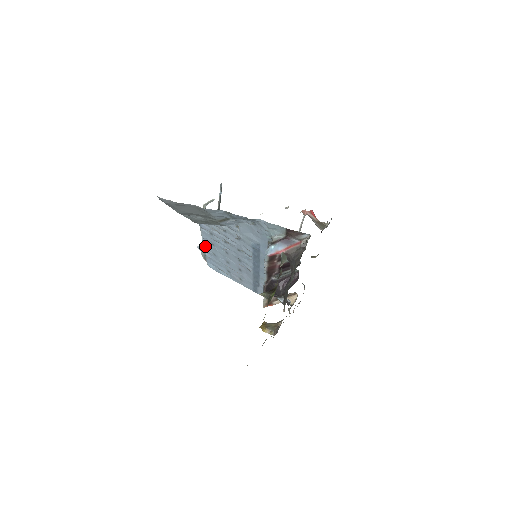
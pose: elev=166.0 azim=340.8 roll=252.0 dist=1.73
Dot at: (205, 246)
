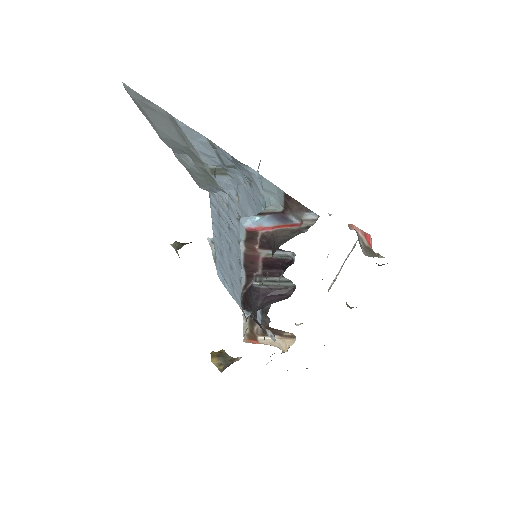
Dot at: (215, 238)
